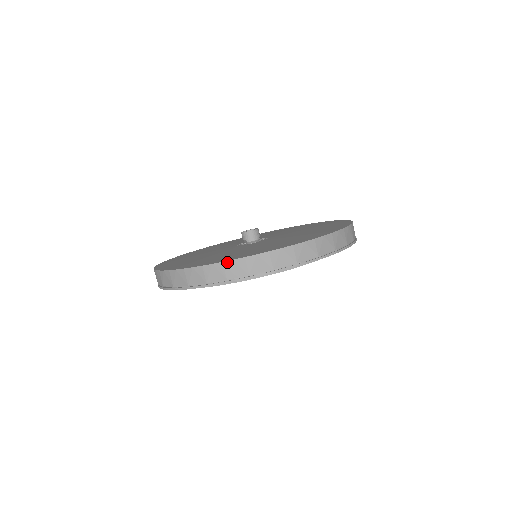
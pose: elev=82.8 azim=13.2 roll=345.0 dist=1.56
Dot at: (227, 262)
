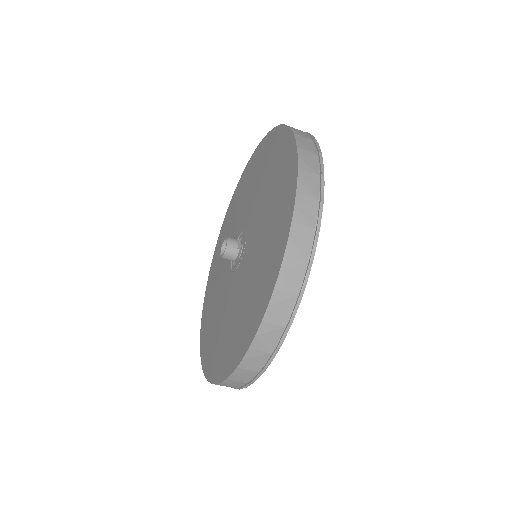
Dot at: (221, 384)
